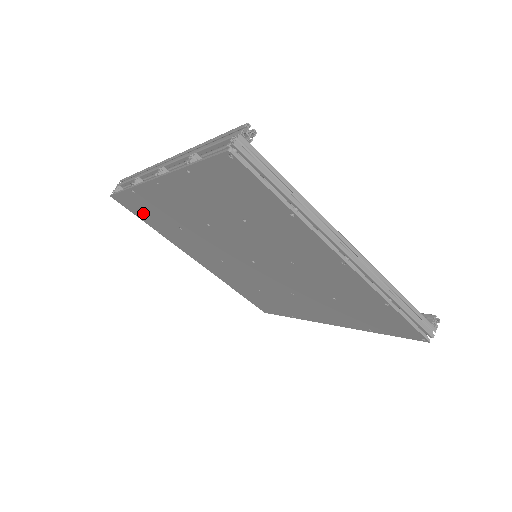
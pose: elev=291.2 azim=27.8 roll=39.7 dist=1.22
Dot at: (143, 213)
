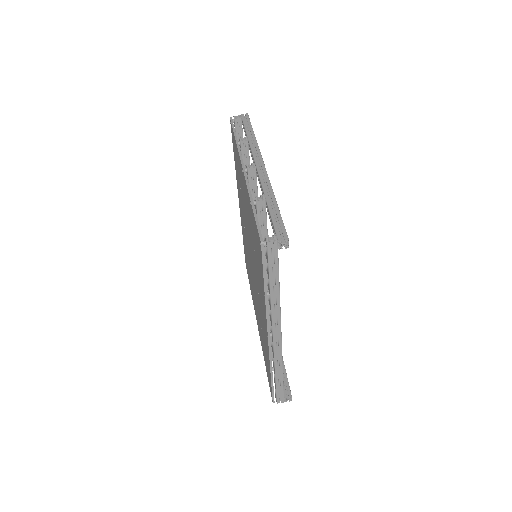
Dot at: occluded
